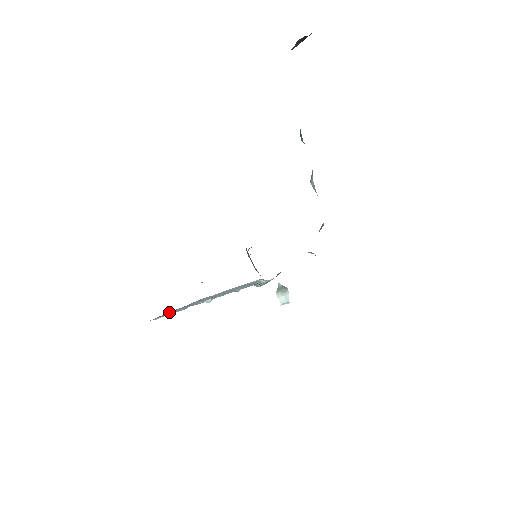
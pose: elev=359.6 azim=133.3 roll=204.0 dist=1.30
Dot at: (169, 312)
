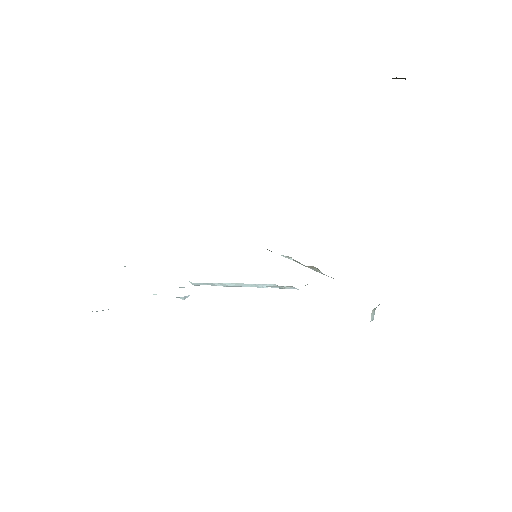
Dot at: occluded
